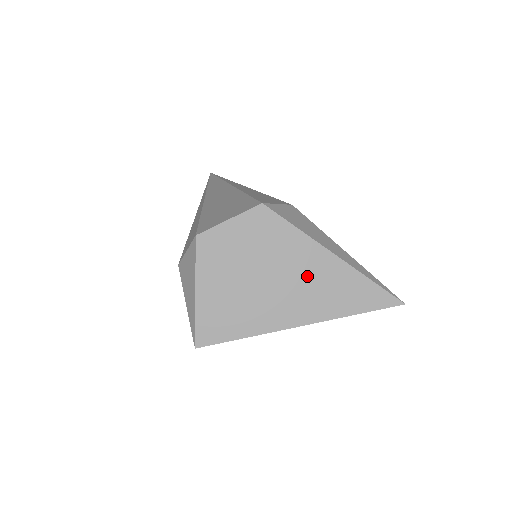
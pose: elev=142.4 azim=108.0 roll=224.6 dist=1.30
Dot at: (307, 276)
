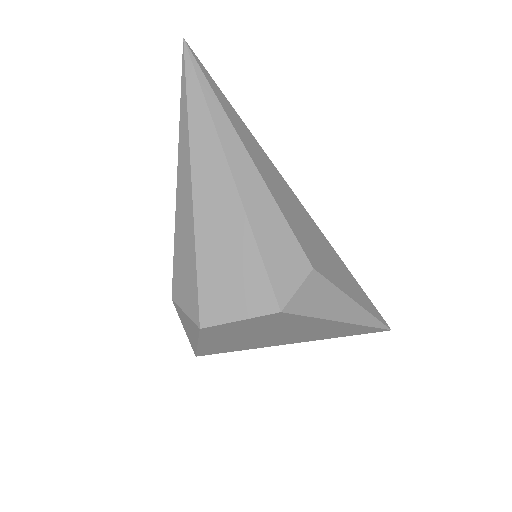
Dot at: (311, 331)
